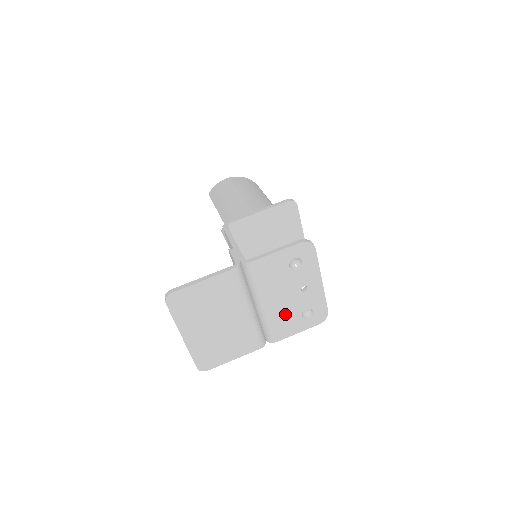
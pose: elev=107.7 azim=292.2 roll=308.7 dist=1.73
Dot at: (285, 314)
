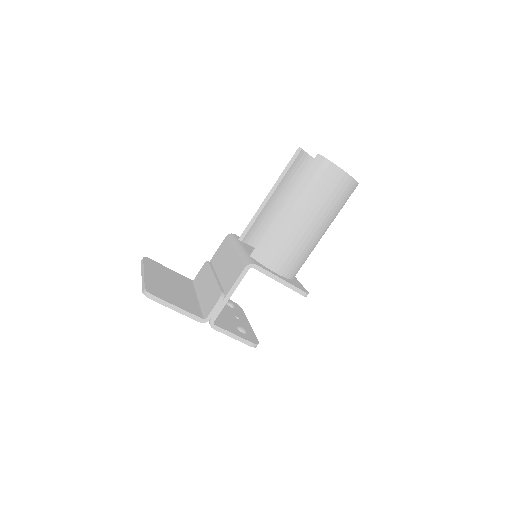
Dot at: occluded
